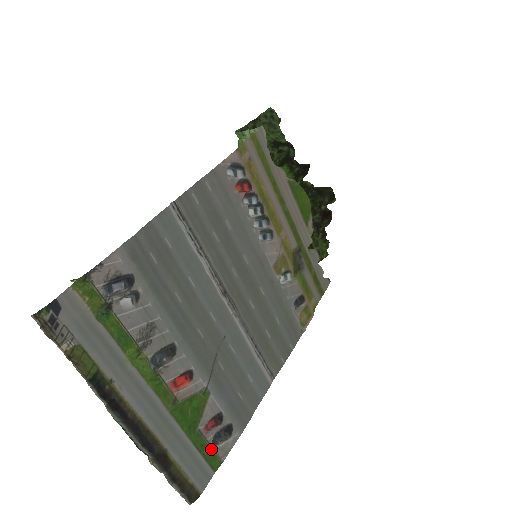
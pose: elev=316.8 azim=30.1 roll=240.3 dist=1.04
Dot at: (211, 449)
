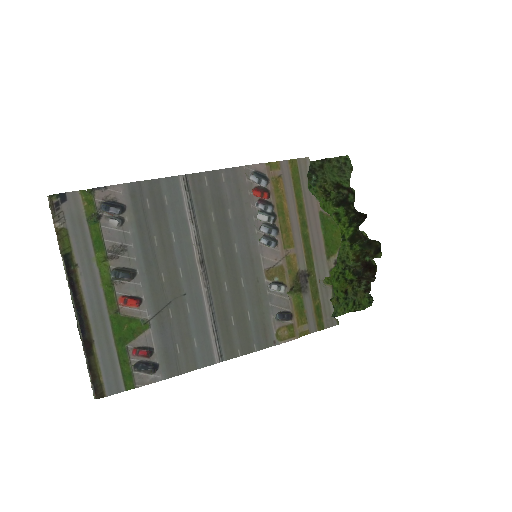
Dot at: (131, 370)
